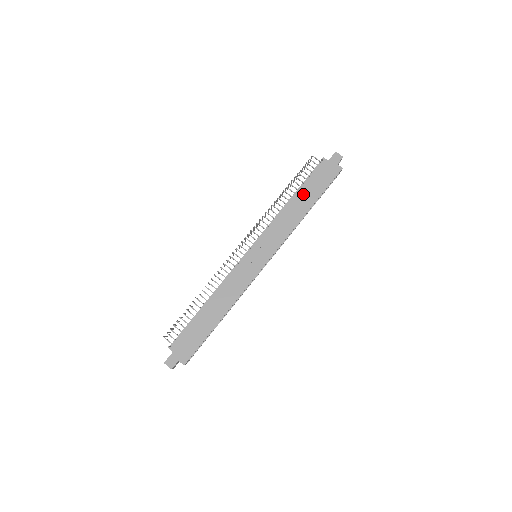
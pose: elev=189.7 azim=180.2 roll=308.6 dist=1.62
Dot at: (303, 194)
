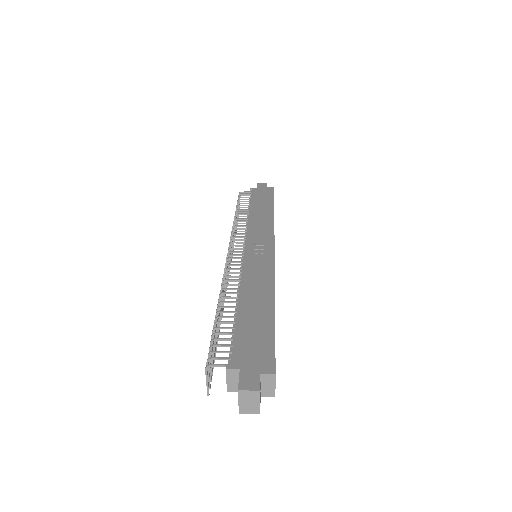
Dot at: (257, 205)
